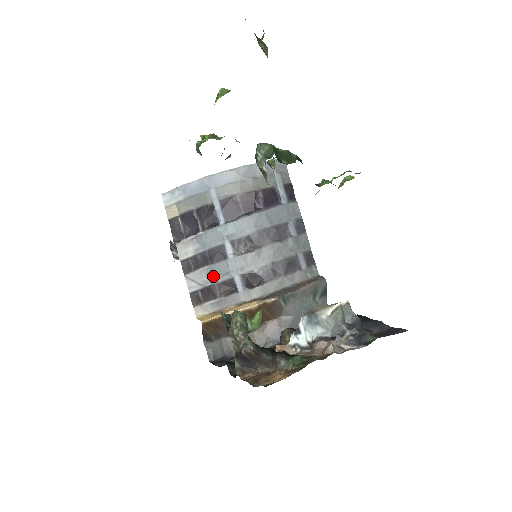
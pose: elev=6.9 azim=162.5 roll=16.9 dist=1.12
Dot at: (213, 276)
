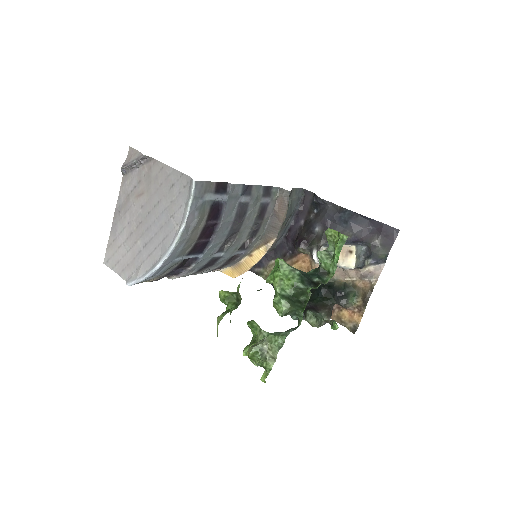
Dot at: (218, 265)
